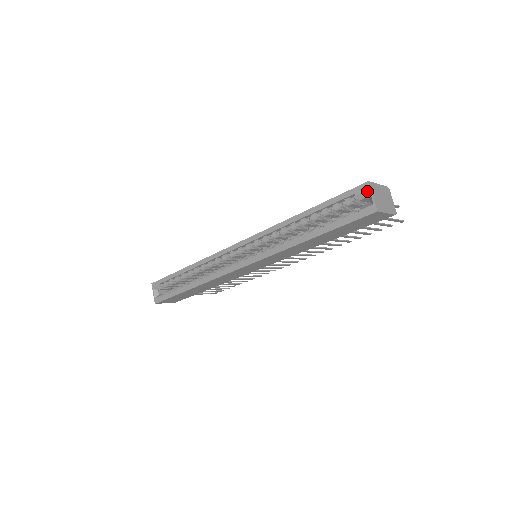
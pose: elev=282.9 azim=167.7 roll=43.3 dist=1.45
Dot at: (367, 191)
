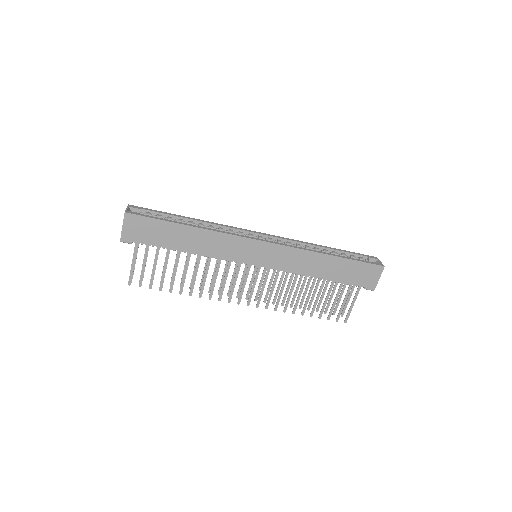
Dot at: (376, 259)
